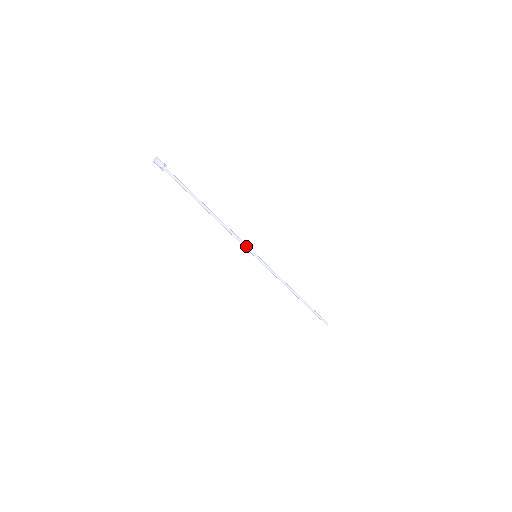
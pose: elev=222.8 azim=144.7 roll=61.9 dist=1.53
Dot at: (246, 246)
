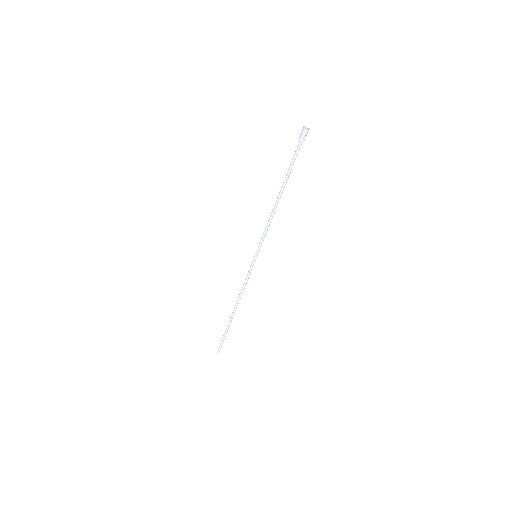
Dot at: occluded
